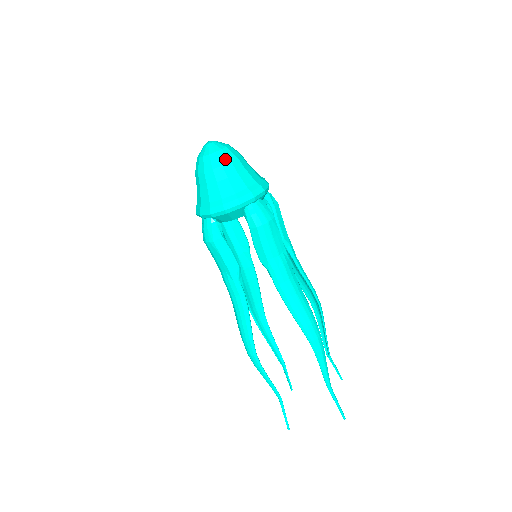
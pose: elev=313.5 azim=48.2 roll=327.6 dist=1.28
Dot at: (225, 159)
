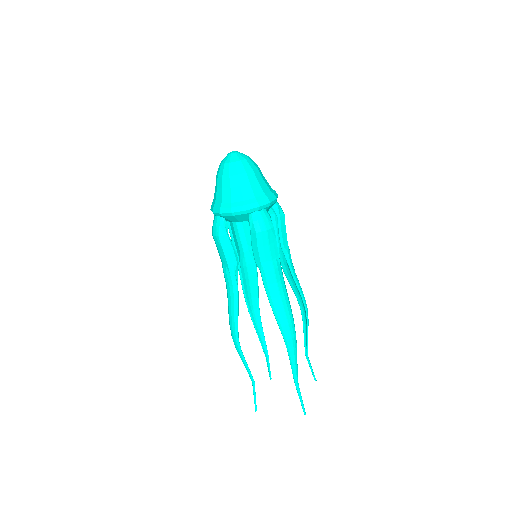
Dot at: (242, 169)
